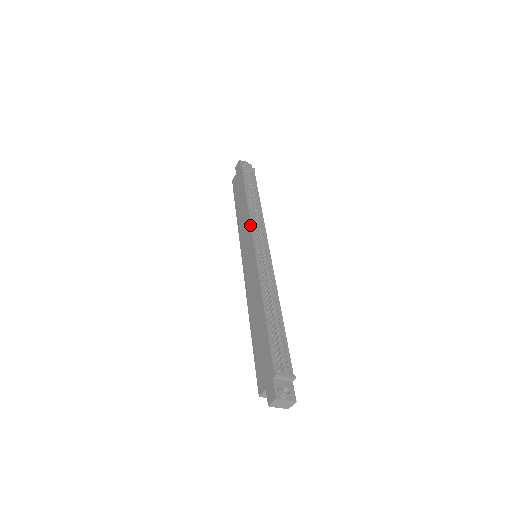
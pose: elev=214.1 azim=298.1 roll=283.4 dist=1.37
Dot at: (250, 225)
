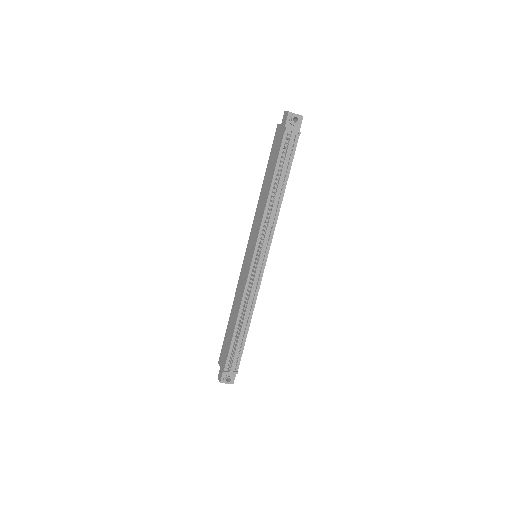
Dot at: (259, 230)
